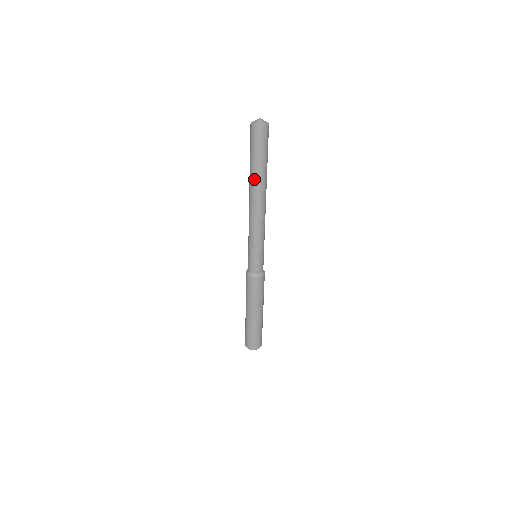
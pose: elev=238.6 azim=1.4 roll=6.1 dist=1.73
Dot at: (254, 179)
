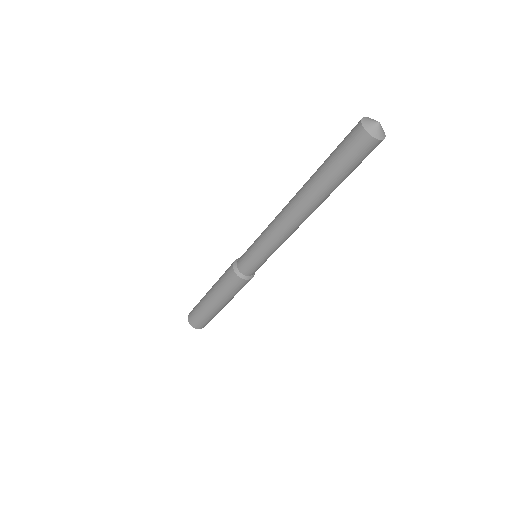
Dot at: (311, 184)
